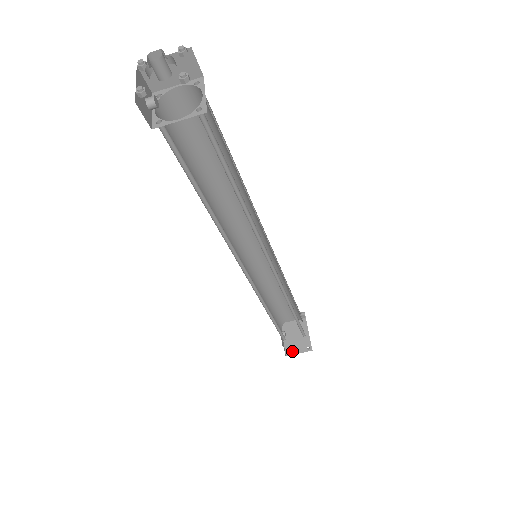
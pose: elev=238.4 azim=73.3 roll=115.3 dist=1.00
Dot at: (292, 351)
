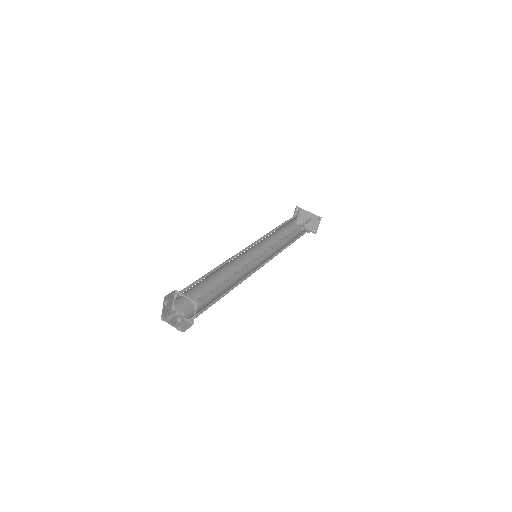
Dot at: (315, 228)
